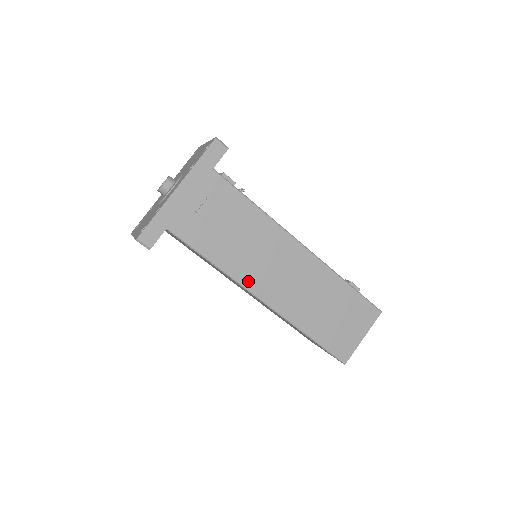
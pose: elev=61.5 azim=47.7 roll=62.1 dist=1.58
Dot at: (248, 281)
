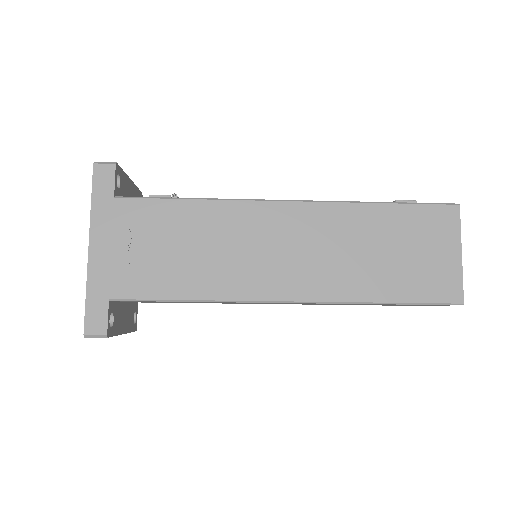
Dot at: (249, 291)
